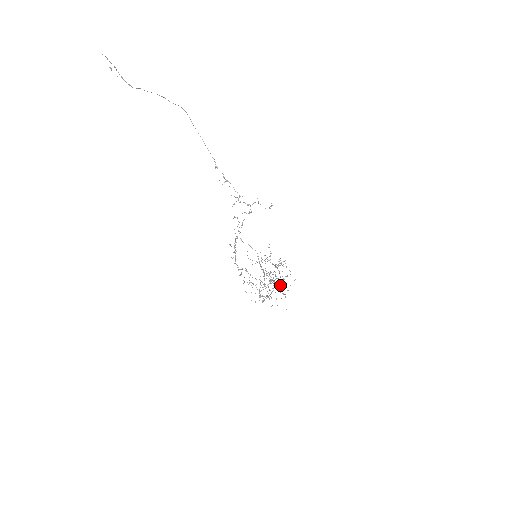
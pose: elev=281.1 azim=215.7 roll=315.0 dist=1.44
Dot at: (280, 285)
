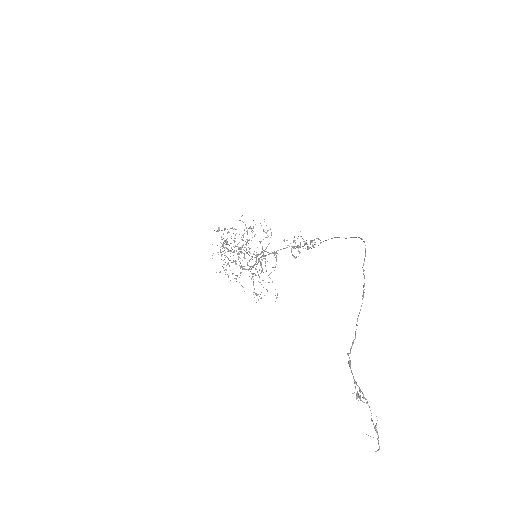
Dot at: (252, 257)
